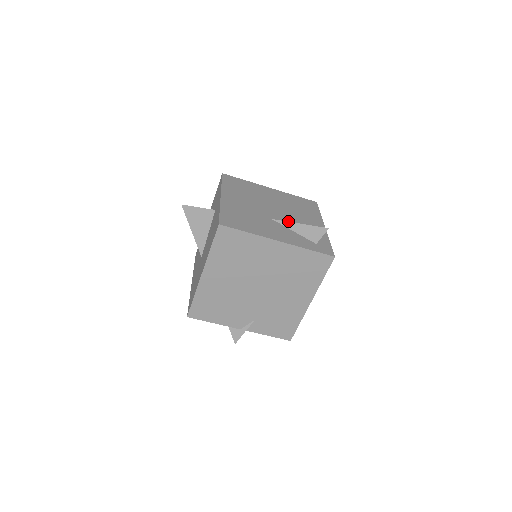
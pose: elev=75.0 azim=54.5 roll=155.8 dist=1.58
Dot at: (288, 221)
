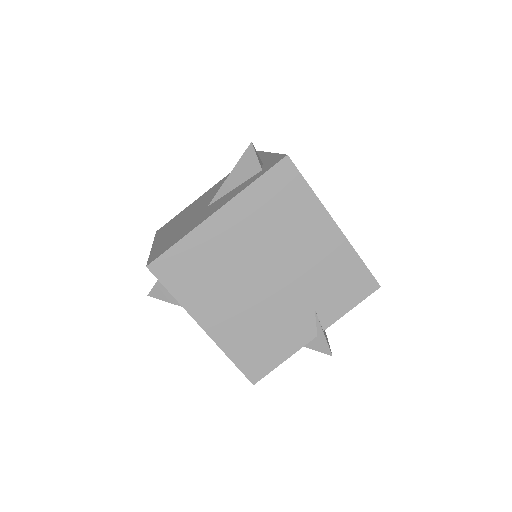
Dot at: occluded
